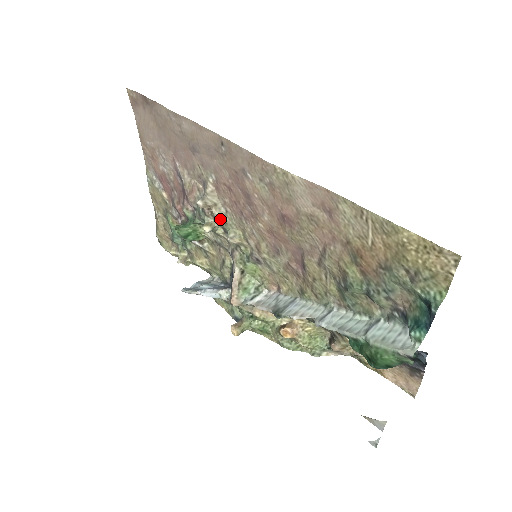
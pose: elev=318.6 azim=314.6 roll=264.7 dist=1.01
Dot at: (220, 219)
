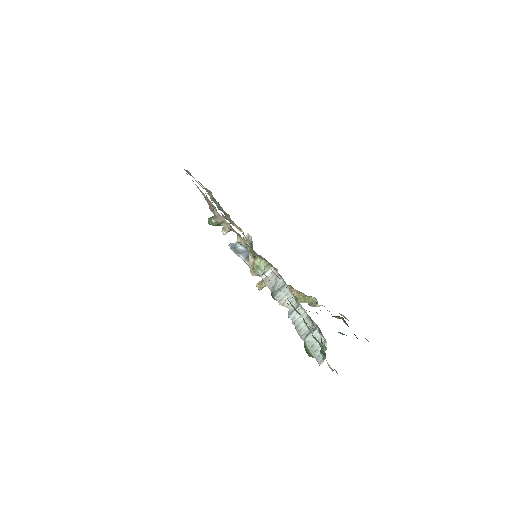
Dot at: (230, 229)
